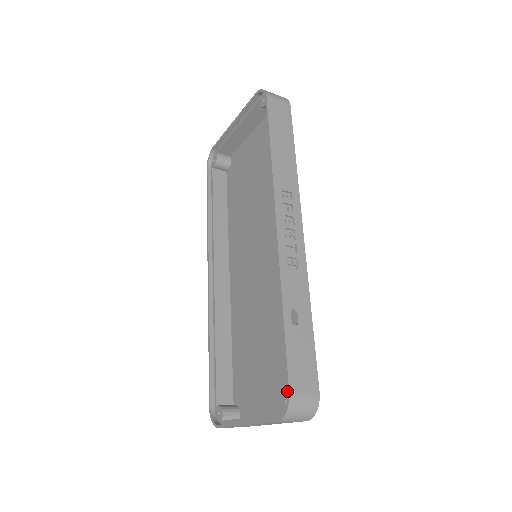
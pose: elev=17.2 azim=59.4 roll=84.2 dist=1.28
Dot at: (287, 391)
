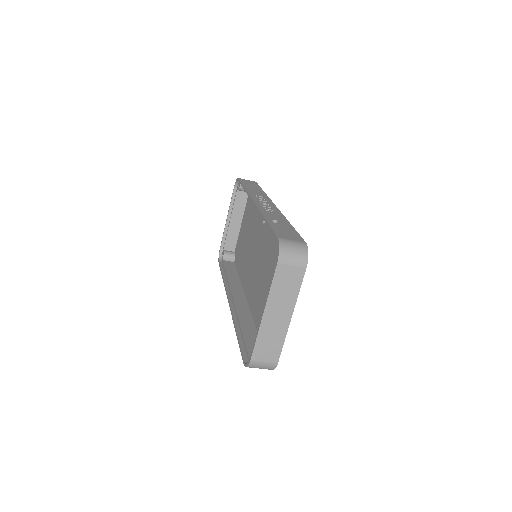
Dot at: (276, 239)
